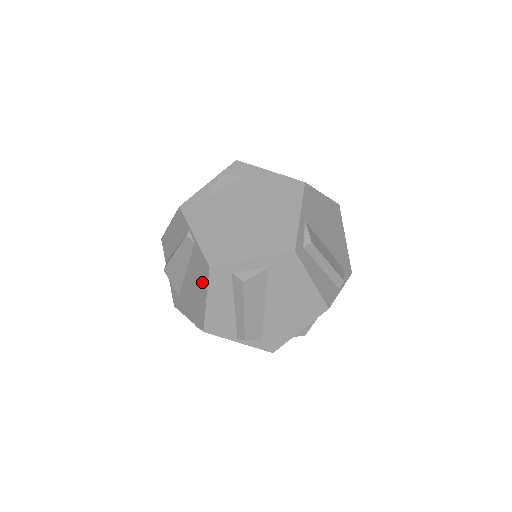
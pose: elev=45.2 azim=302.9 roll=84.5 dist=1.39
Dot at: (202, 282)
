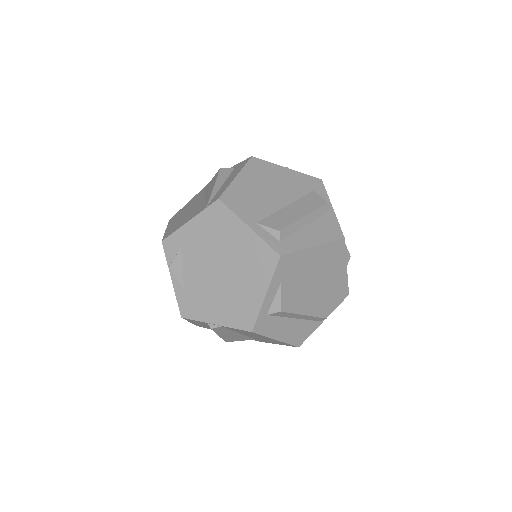
Dot at: occluded
